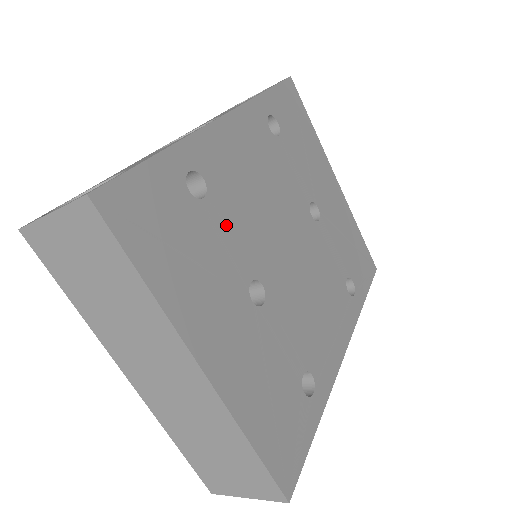
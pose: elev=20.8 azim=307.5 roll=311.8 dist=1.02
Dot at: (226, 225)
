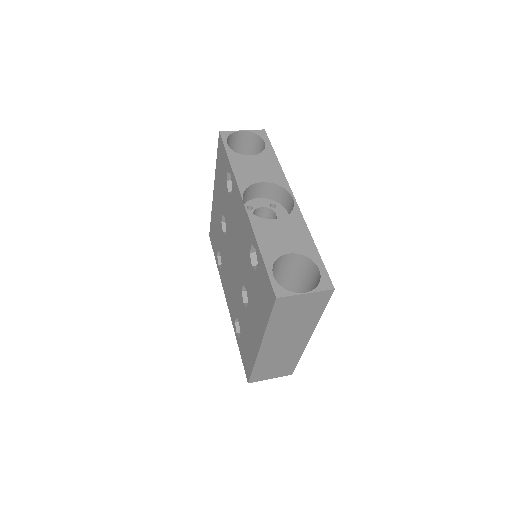
Dot at: occluded
